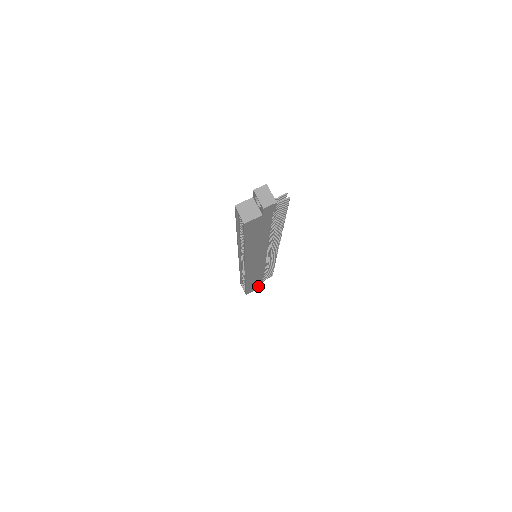
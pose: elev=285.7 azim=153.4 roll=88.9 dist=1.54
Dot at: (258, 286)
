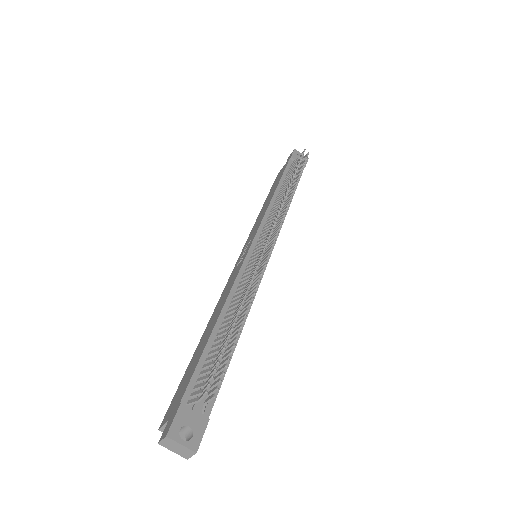
Dot at: occluded
